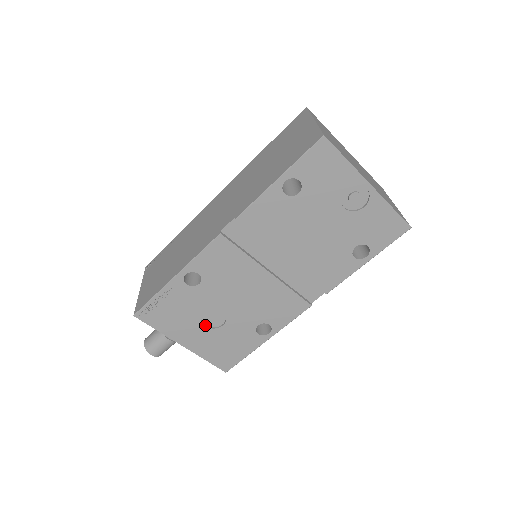
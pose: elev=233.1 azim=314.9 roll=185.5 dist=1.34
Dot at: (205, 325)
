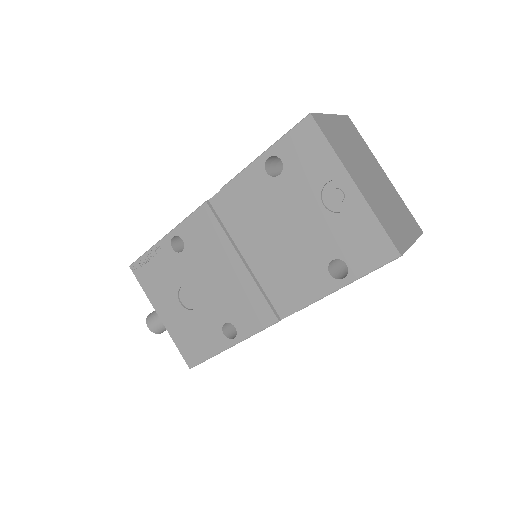
Dot at: (181, 302)
